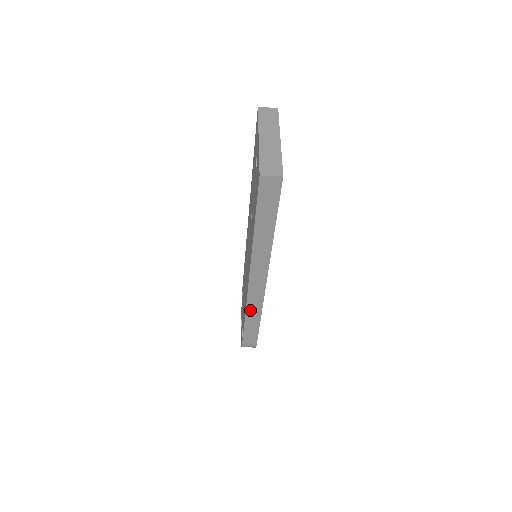
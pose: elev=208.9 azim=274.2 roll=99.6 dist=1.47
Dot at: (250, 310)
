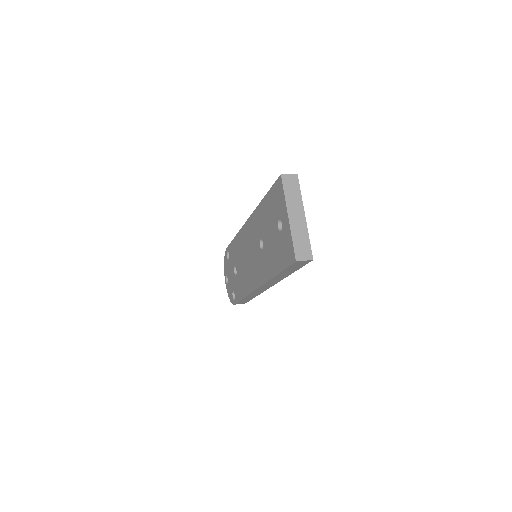
Dot at: (250, 295)
